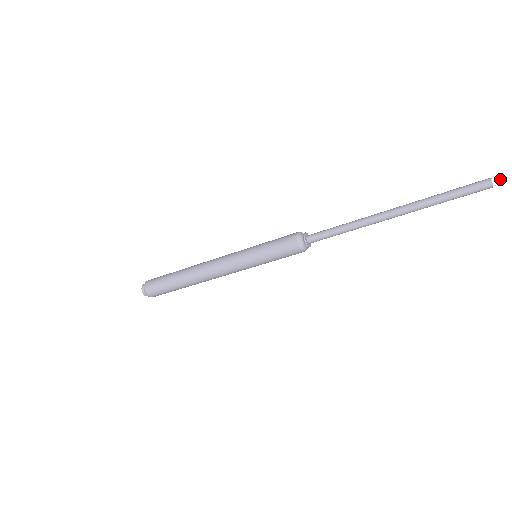
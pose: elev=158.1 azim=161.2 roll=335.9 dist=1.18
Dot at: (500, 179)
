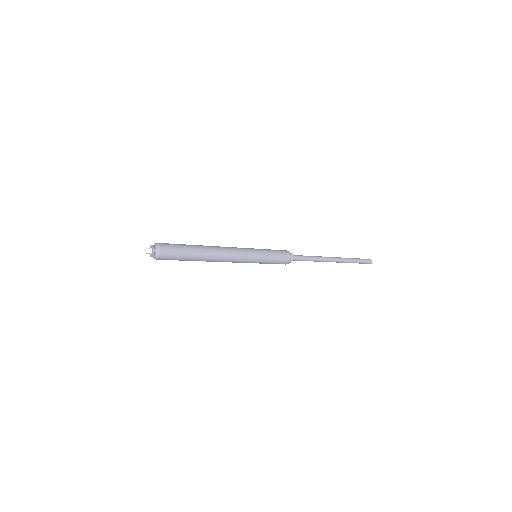
Dot at: occluded
